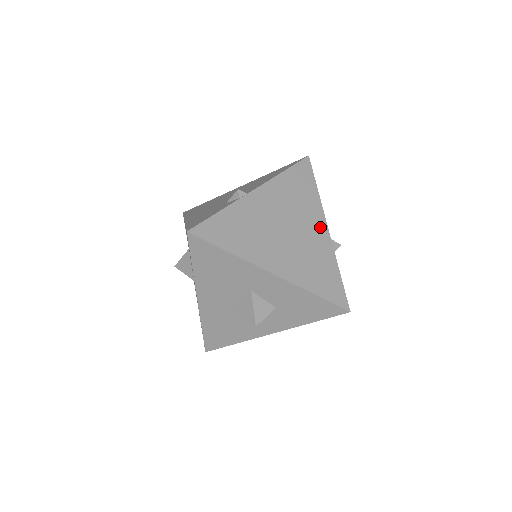
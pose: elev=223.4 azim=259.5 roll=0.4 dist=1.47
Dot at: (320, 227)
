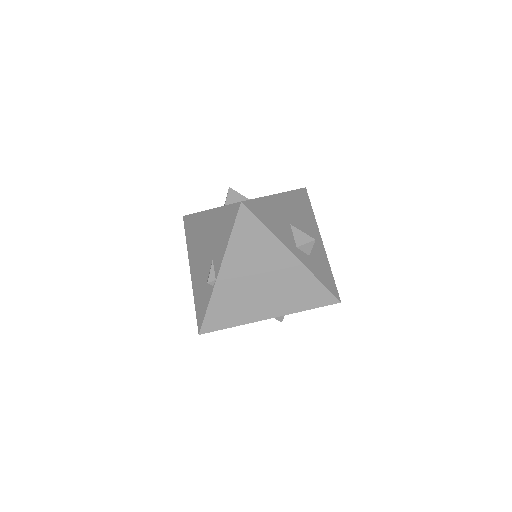
Dot at: (286, 259)
